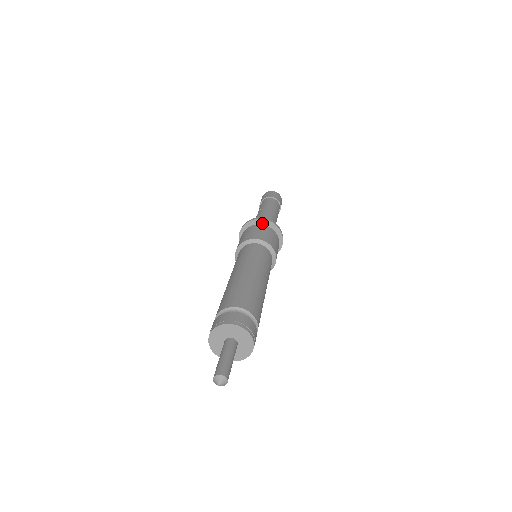
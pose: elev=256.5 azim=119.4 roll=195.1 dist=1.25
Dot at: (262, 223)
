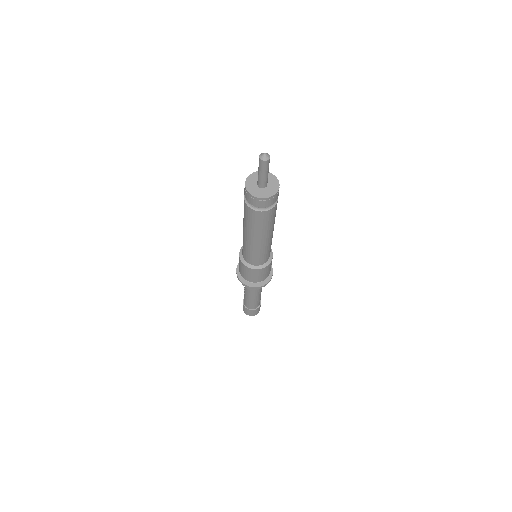
Dot at: occluded
